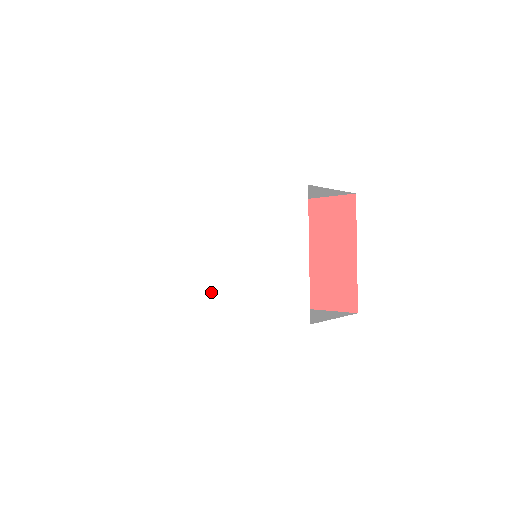
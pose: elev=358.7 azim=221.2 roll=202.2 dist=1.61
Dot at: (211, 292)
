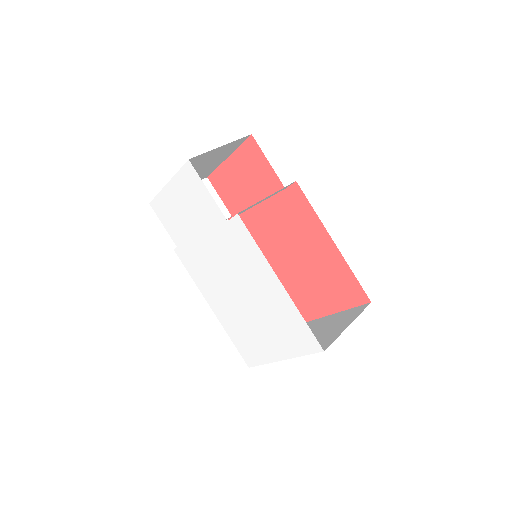
Dot at: (196, 264)
